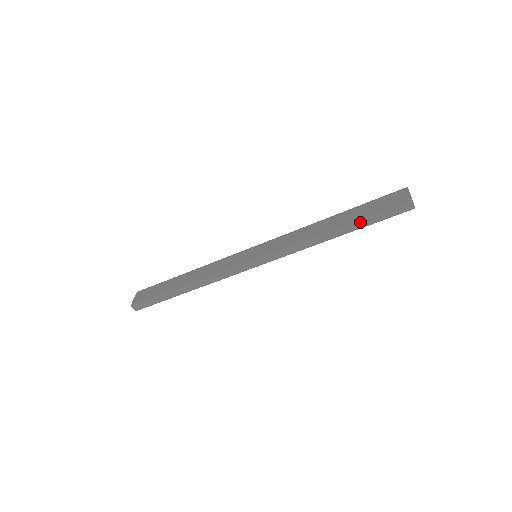
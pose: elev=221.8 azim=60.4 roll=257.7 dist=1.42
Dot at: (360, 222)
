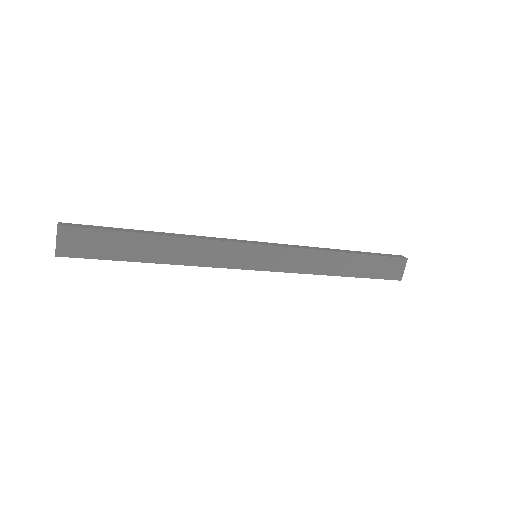
Dot at: (360, 277)
